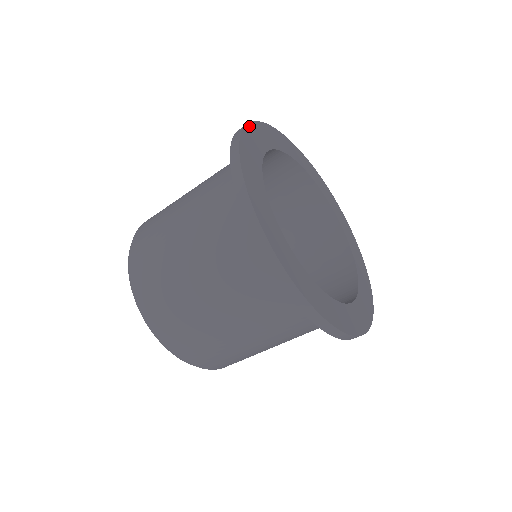
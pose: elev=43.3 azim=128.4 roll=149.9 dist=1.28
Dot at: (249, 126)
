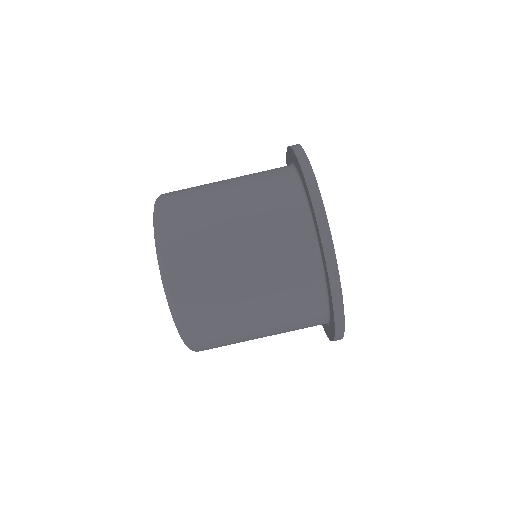
Dot at: occluded
